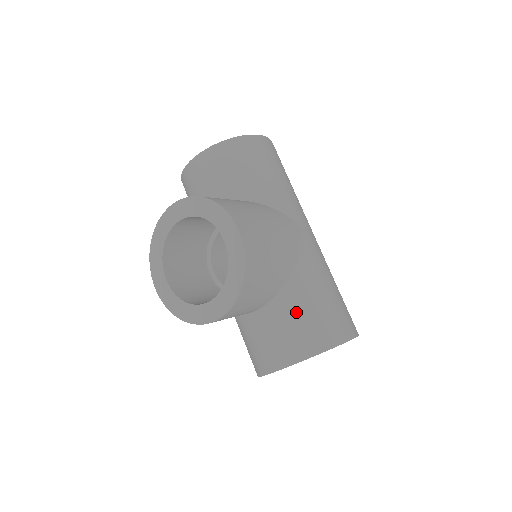
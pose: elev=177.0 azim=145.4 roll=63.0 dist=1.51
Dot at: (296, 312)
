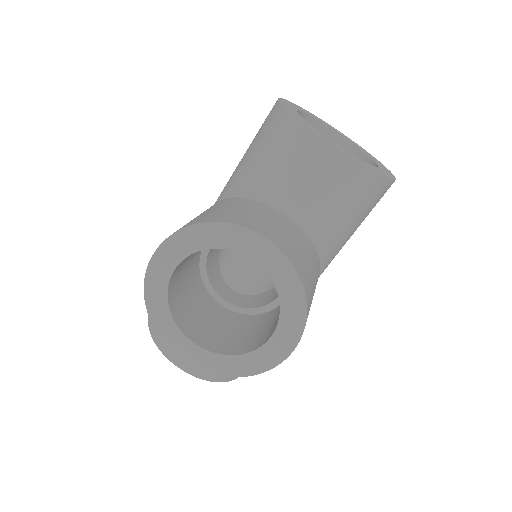
Dot at: occluded
